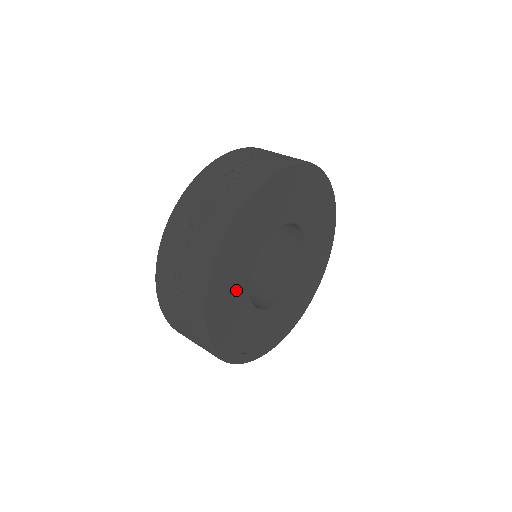
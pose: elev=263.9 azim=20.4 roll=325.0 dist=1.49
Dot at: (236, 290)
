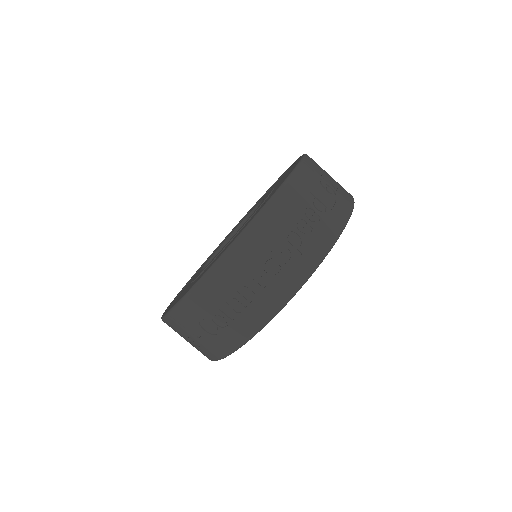
Dot at: occluded
